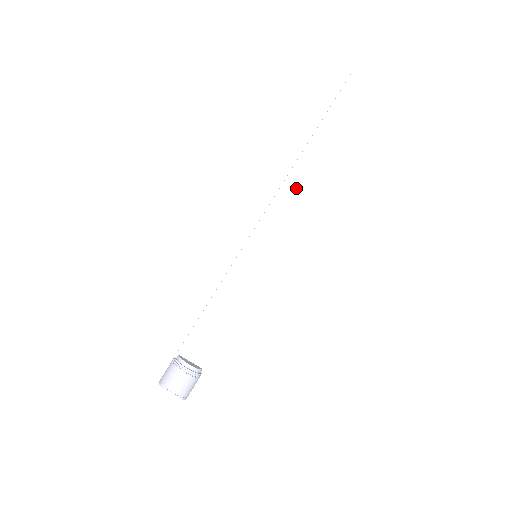
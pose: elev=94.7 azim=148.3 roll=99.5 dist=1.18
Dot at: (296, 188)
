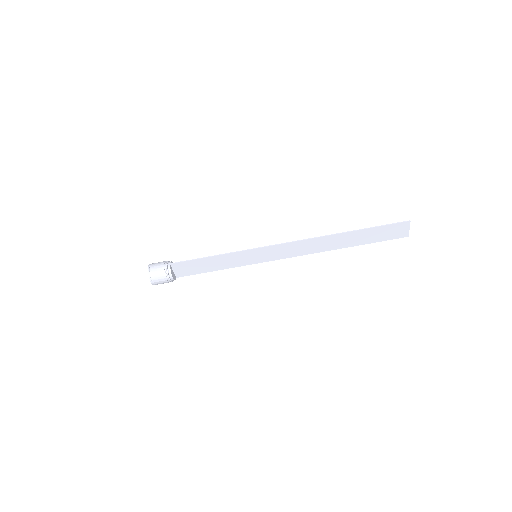
Dot at: (311, 246)
